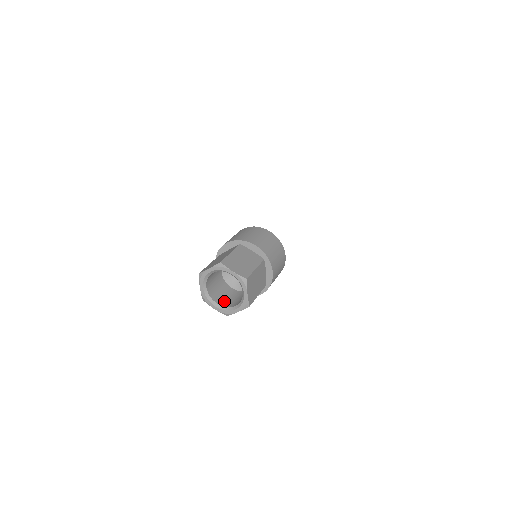
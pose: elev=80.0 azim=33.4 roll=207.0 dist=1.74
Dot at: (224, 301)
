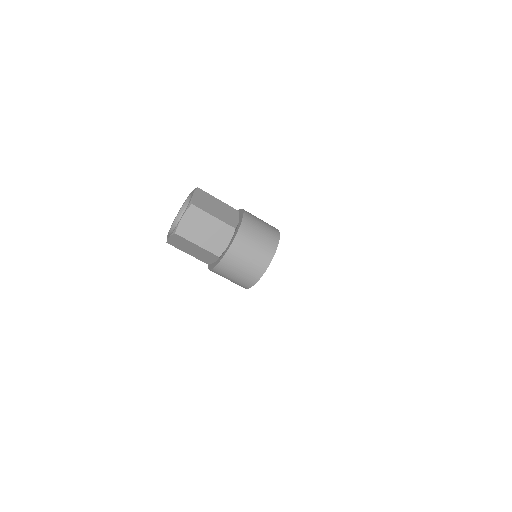
Dot at: occluded
